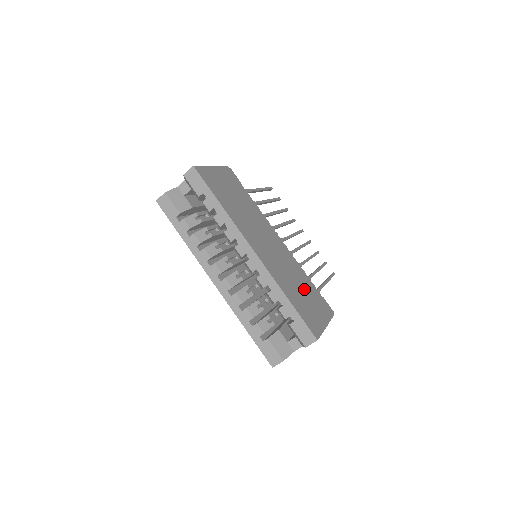
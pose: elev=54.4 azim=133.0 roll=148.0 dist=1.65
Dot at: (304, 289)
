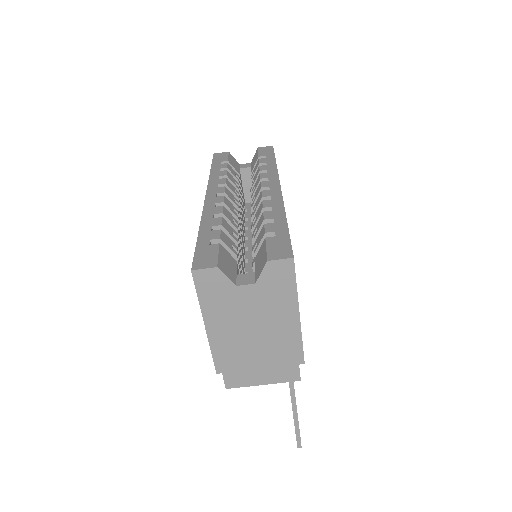
Dot at: occluded
